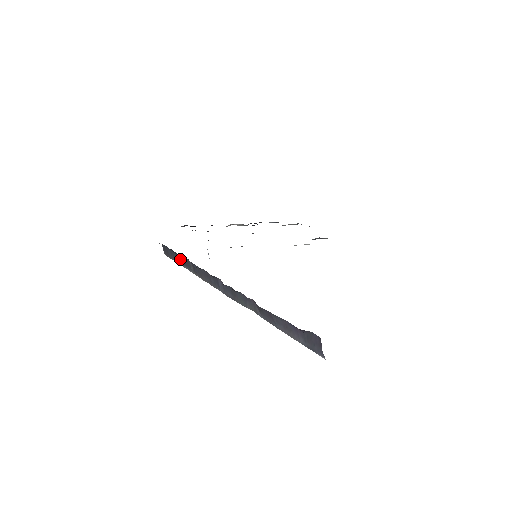
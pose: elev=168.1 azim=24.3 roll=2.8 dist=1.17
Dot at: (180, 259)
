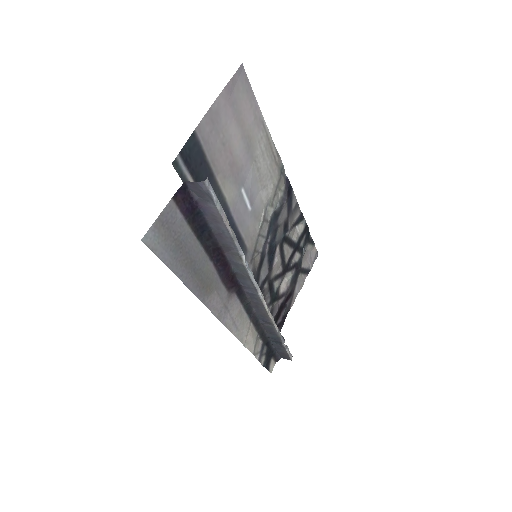
Dot at: (273, 338)
